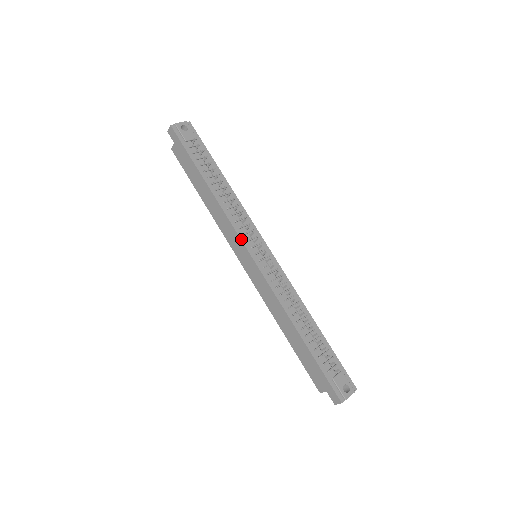
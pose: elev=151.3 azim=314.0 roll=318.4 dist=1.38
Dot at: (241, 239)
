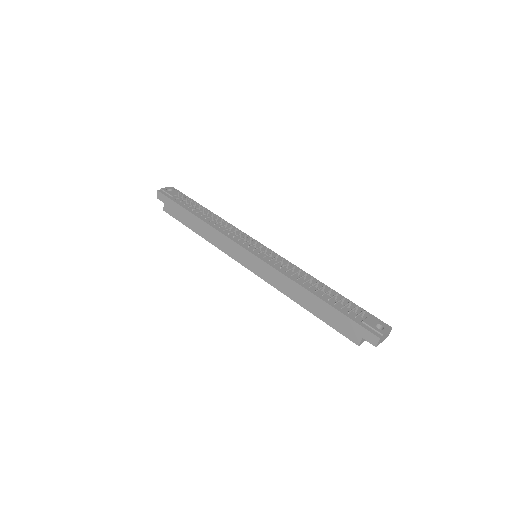
Dot at: (237, 243)
